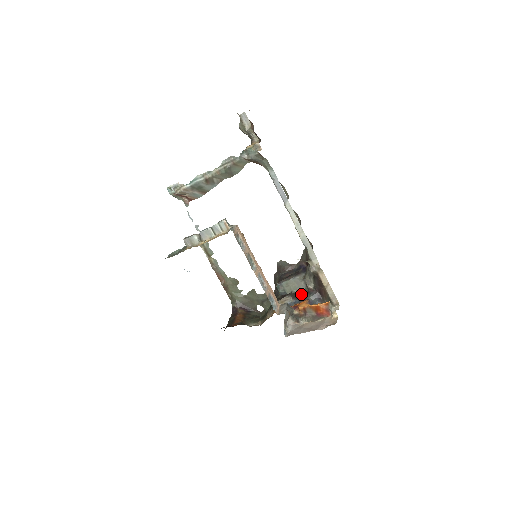
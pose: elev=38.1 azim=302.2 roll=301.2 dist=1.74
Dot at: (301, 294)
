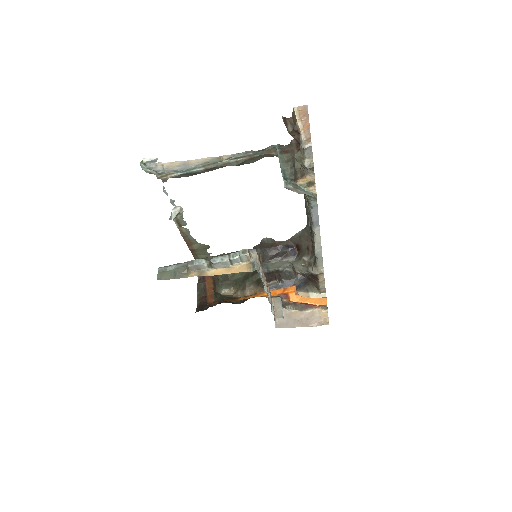
Dot at: (286, 275)
